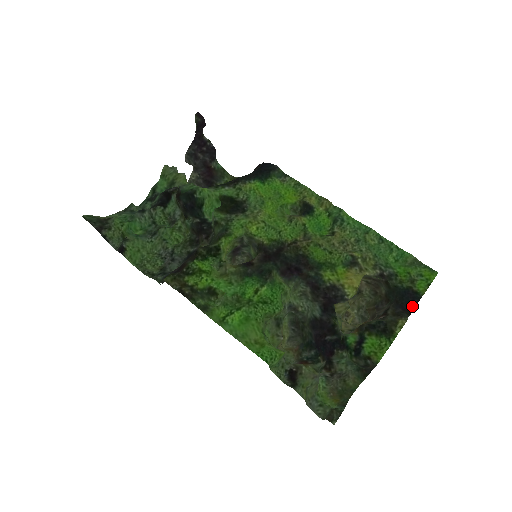
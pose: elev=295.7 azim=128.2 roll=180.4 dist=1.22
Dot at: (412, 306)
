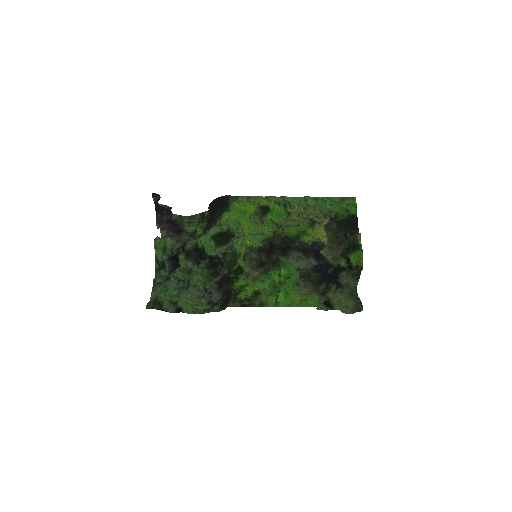
Dot at: (356, 224)
